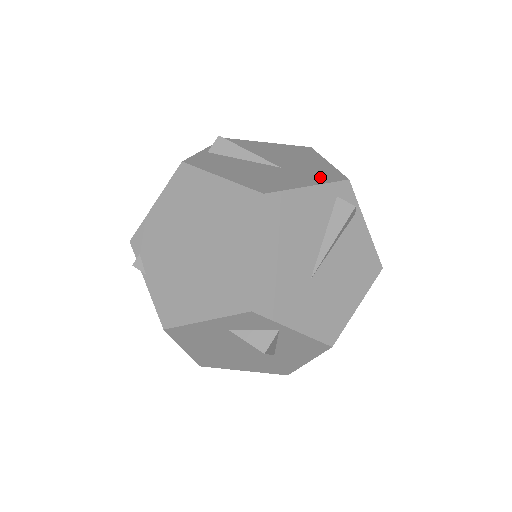
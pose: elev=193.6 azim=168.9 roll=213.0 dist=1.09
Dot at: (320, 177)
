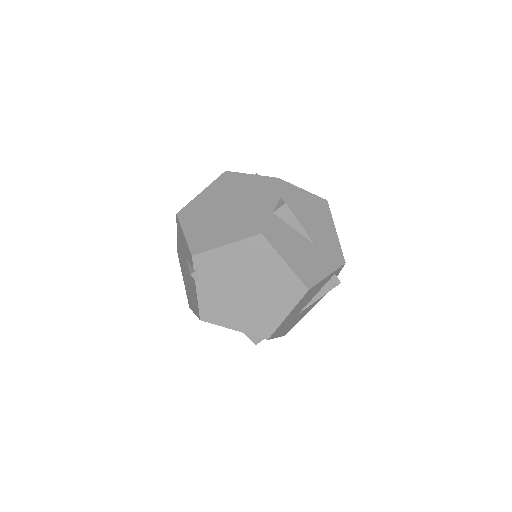
Dot at: (333, 260)
